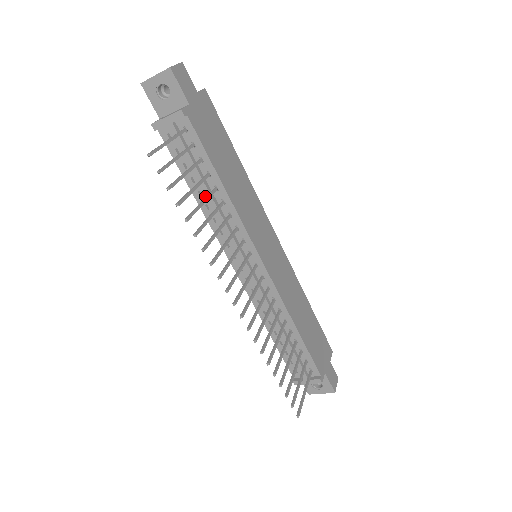
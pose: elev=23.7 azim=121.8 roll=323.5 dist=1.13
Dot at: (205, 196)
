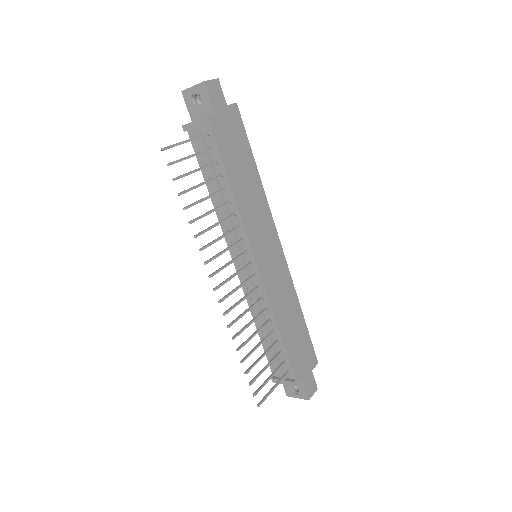
Dot at: occluded
